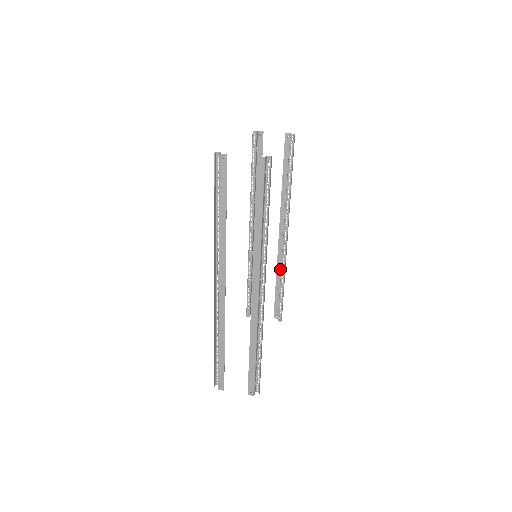
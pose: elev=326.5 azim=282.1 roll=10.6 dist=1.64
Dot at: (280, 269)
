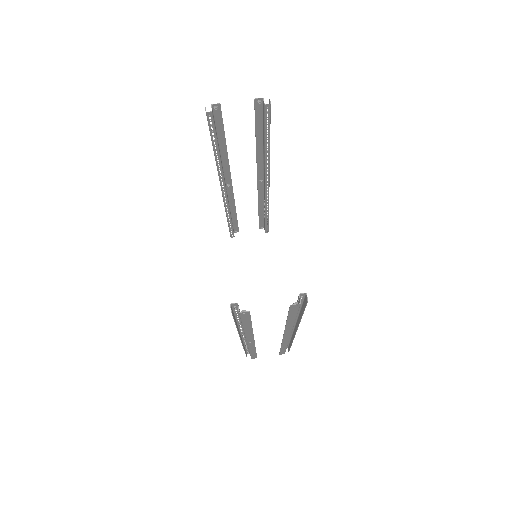
Dot at: (262, 202)
